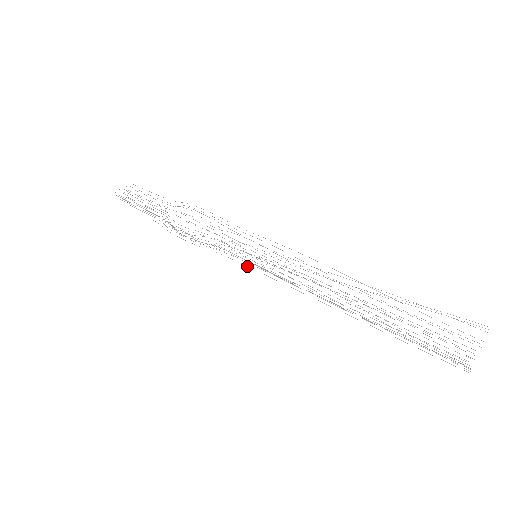
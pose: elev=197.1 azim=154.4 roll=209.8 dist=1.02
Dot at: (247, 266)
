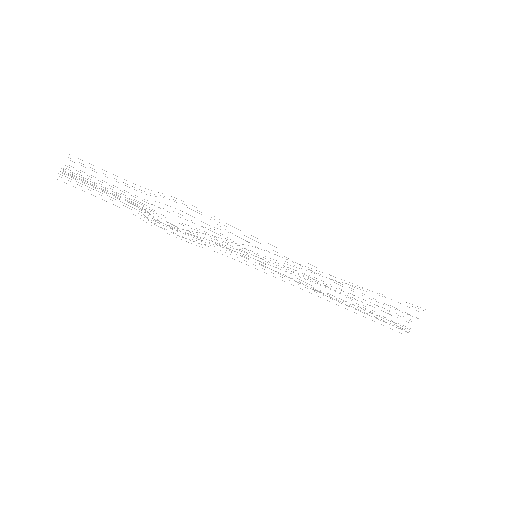
Dot at: occluded
